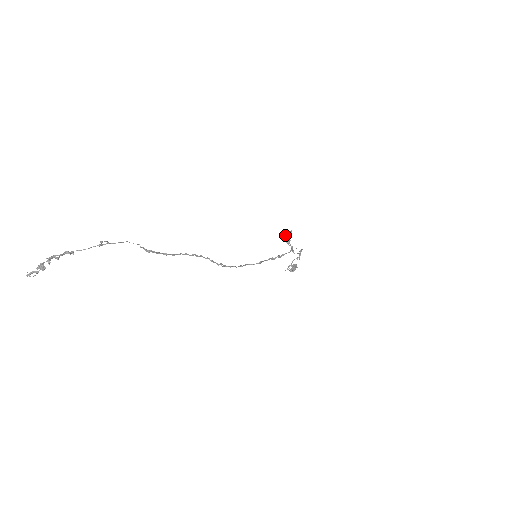
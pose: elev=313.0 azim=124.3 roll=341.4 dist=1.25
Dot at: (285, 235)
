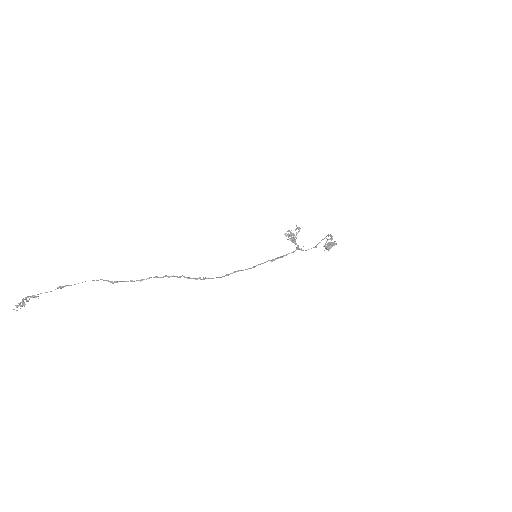
Dot at: (290, 234)
